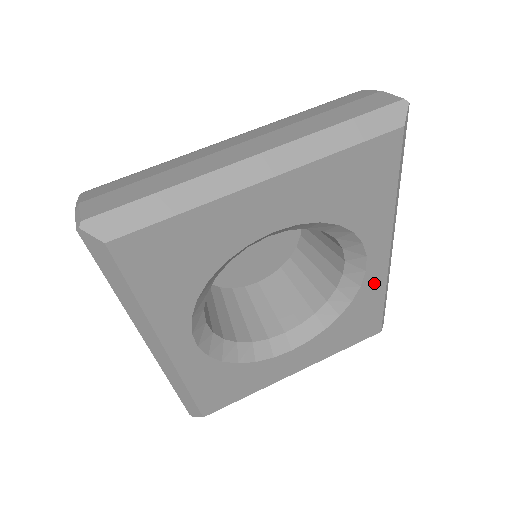
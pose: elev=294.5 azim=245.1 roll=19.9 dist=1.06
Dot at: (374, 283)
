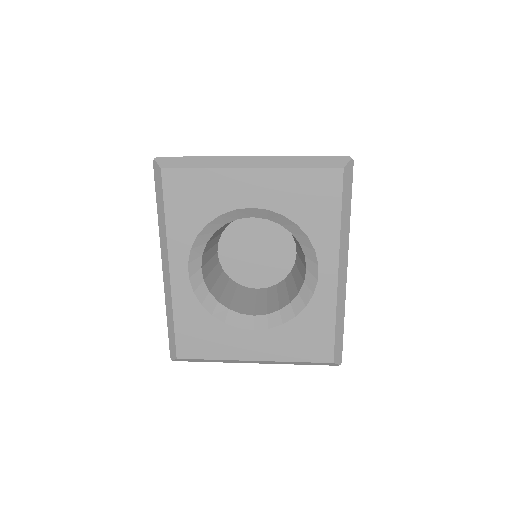
Dot at: (325, 298)
